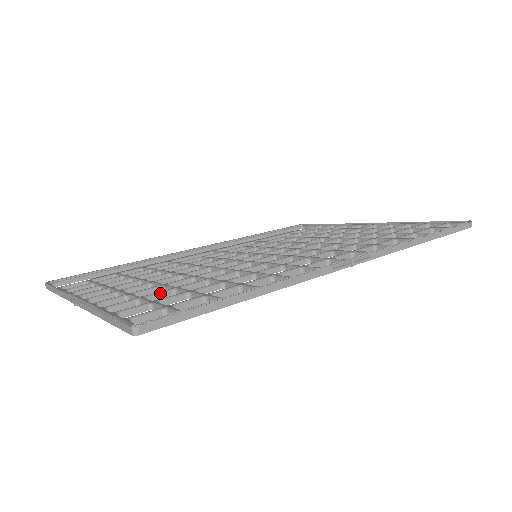
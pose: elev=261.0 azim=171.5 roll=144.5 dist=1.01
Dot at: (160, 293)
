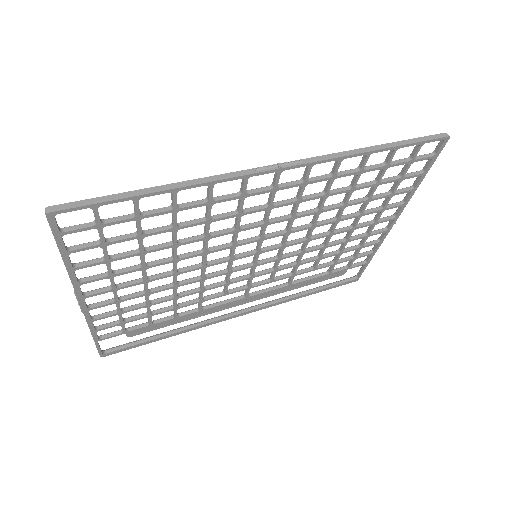
Dot at: (125, 252)
